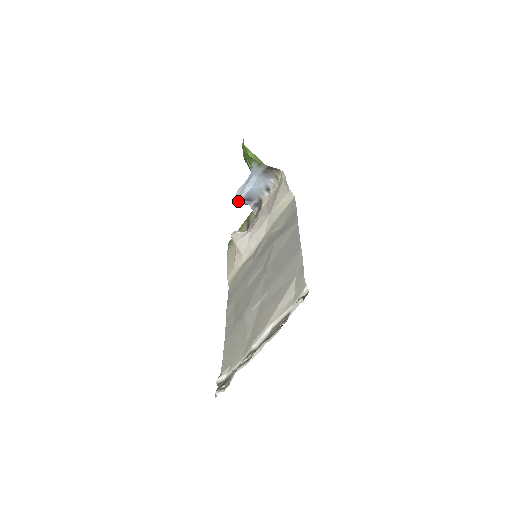
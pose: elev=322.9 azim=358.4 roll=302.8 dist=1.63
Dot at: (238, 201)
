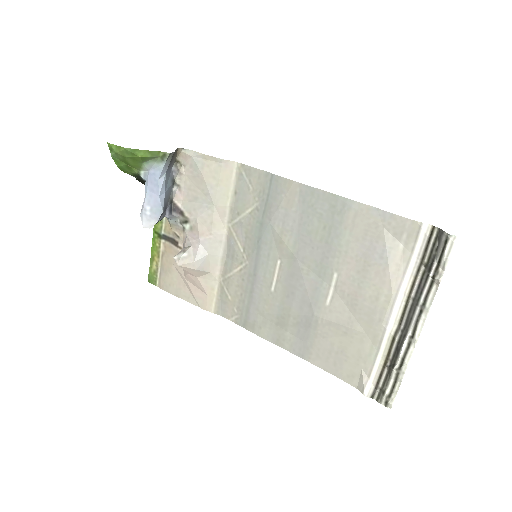
Dot at: (157, 222)
